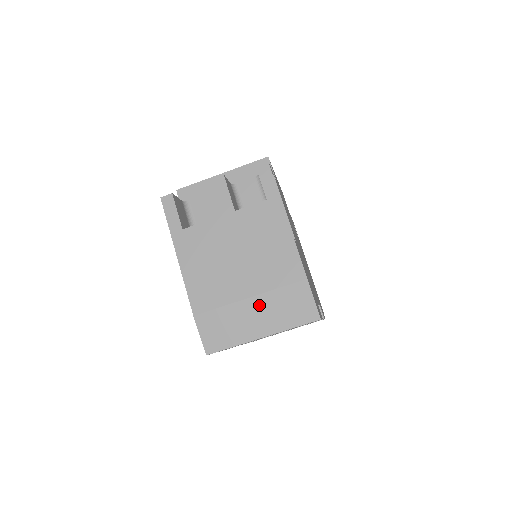
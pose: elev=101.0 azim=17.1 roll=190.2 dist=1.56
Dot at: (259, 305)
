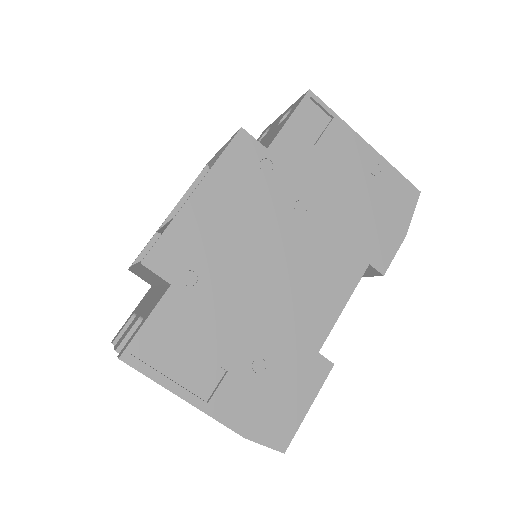
Dot at: occluded
